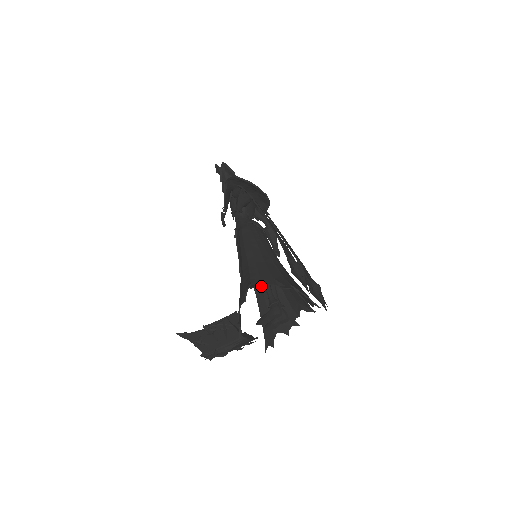
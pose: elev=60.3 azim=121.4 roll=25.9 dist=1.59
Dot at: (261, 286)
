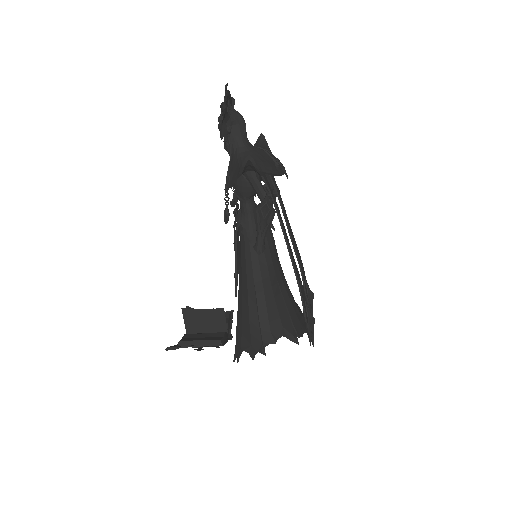
Dot at: occluded
